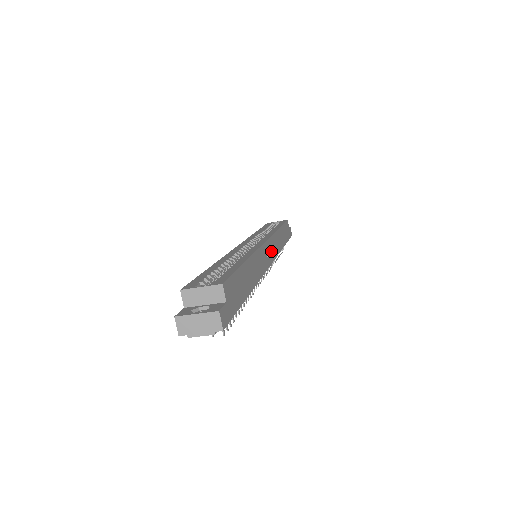
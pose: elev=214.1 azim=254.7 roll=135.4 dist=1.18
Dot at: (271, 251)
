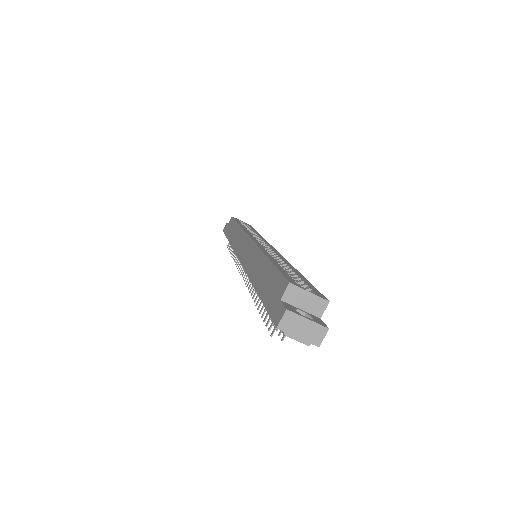
Dot at: occluded
